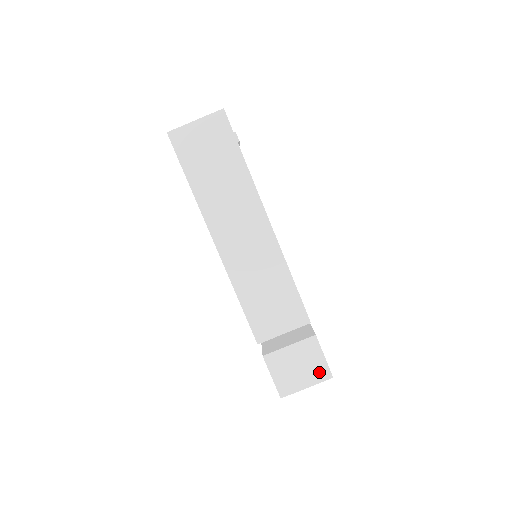
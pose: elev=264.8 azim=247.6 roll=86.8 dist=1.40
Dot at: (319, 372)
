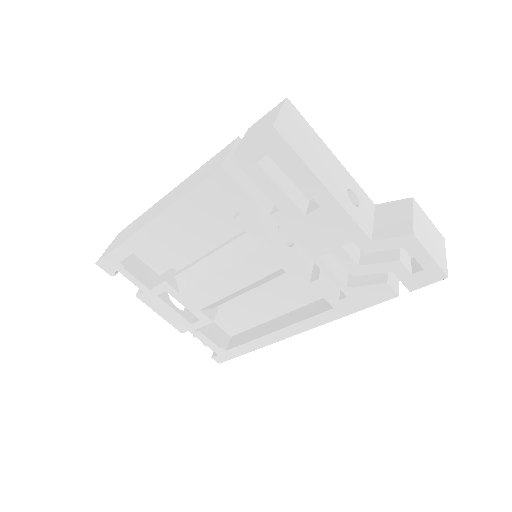
Dot at: (275, 110)
